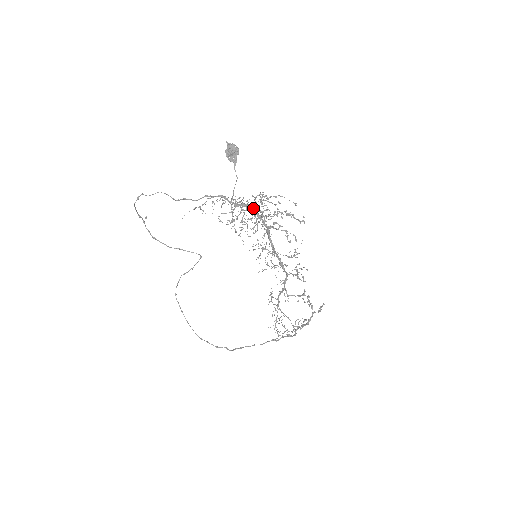
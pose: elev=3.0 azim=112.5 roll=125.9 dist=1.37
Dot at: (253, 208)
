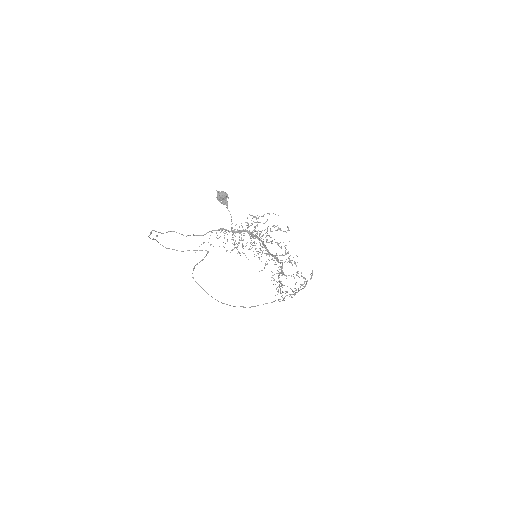
Dot at: (248, 231)
